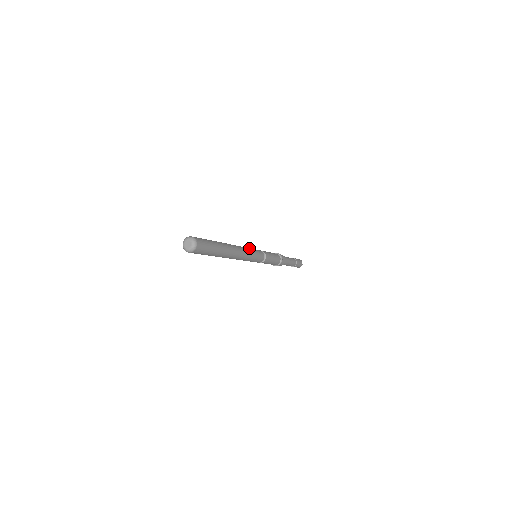
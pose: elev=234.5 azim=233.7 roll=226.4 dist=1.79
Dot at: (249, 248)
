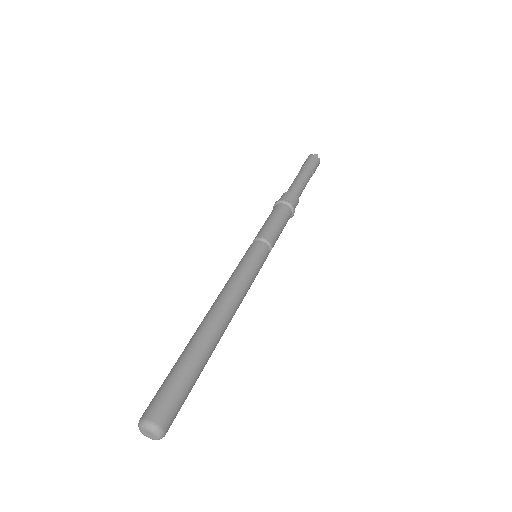
Dot at: (238, 270)
